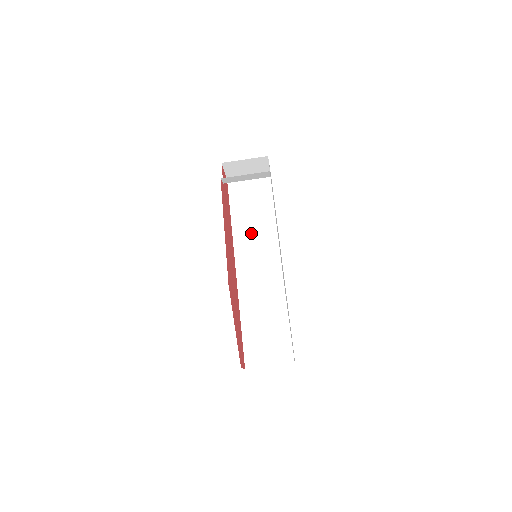
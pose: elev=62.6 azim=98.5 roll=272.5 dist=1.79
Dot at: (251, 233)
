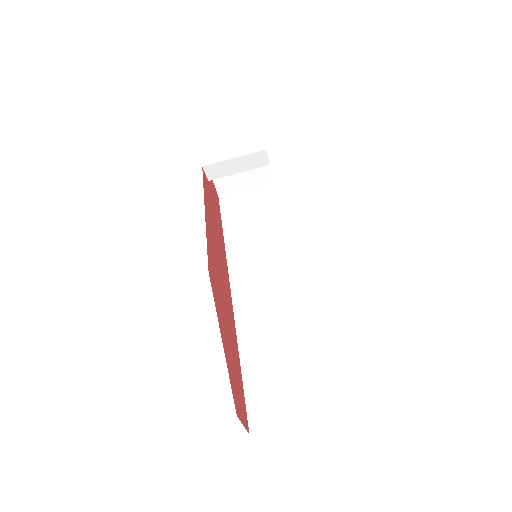
Dot at: (251, 246)
